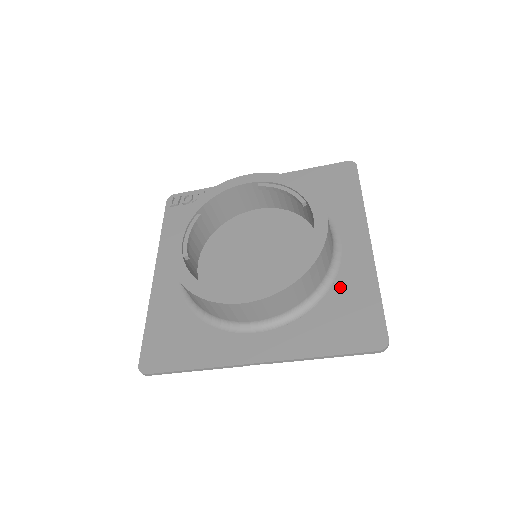
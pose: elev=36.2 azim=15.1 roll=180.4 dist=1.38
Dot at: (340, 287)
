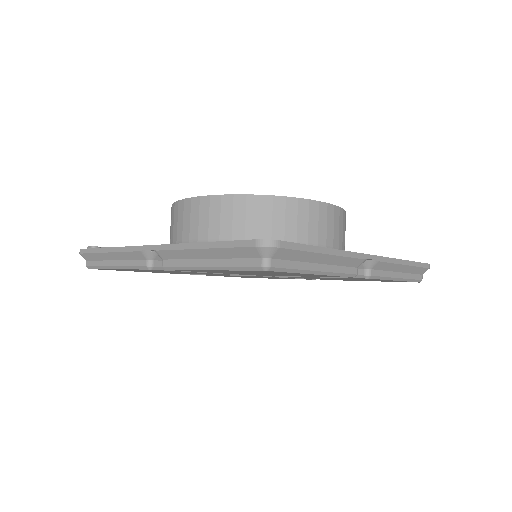
Dot at: occluded
